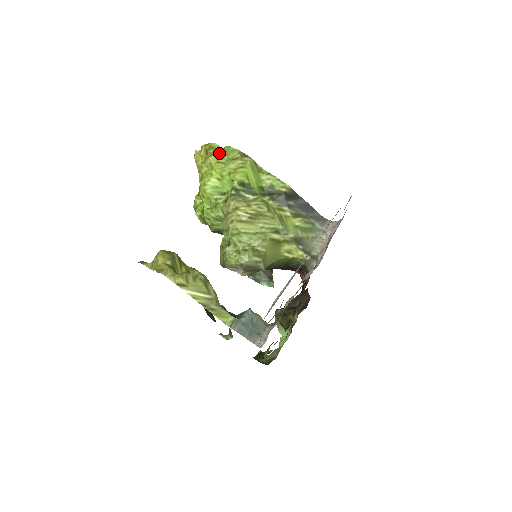
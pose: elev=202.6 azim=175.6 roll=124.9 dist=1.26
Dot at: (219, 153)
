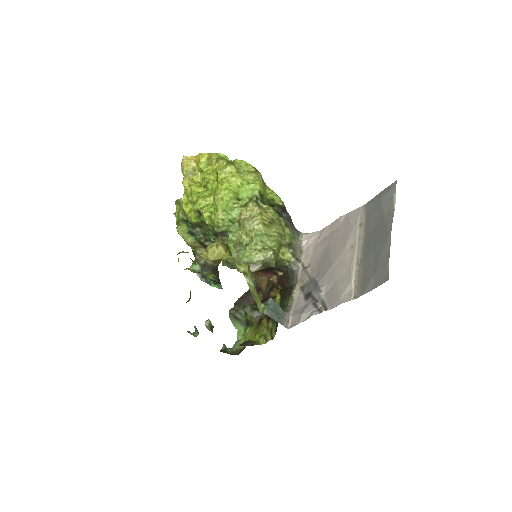
Dot at: (234, 164)
